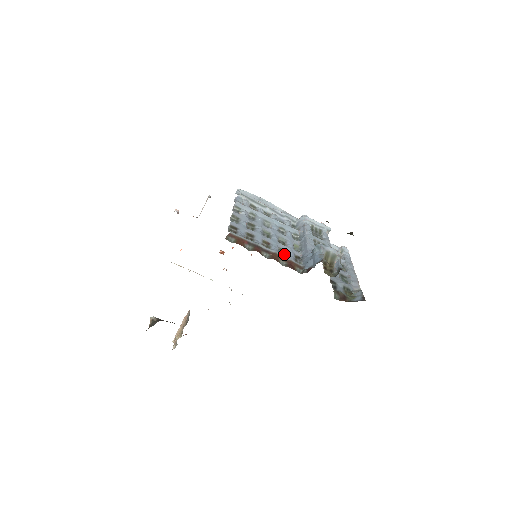
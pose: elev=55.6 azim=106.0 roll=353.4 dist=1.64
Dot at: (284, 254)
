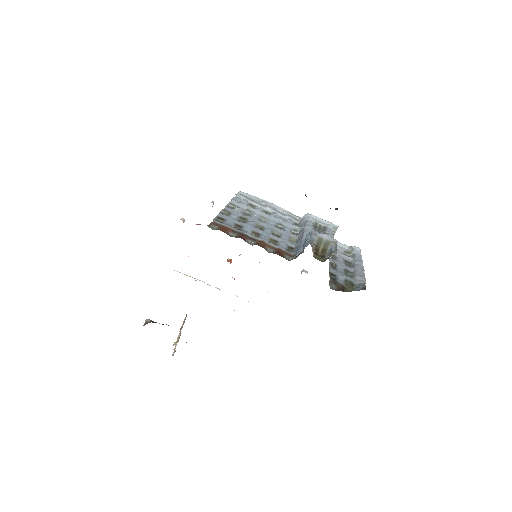
Dot at: (275, 244)
